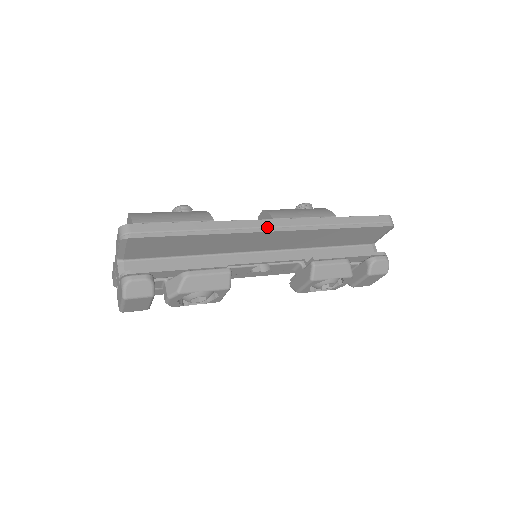
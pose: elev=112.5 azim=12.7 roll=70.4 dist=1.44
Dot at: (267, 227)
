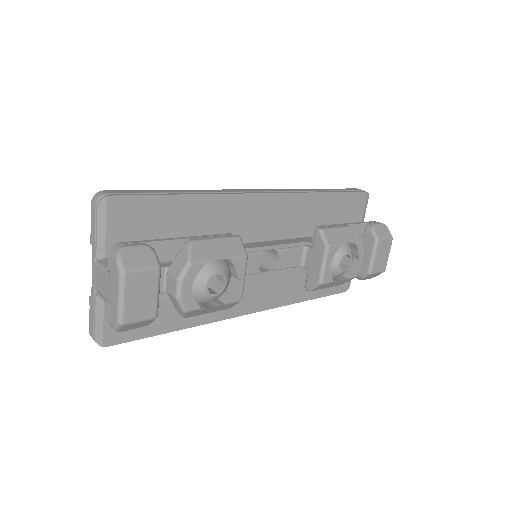
Dot at: (255, 192)
